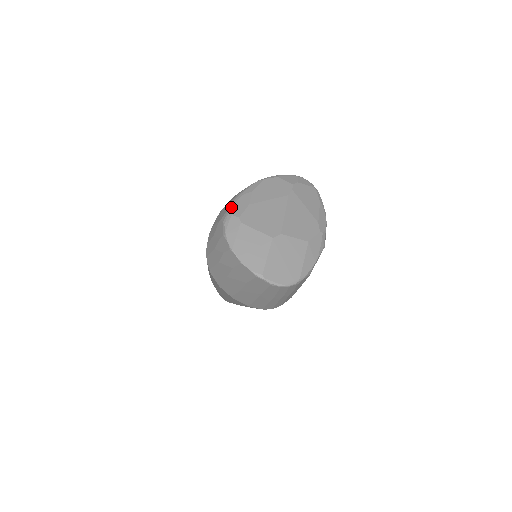
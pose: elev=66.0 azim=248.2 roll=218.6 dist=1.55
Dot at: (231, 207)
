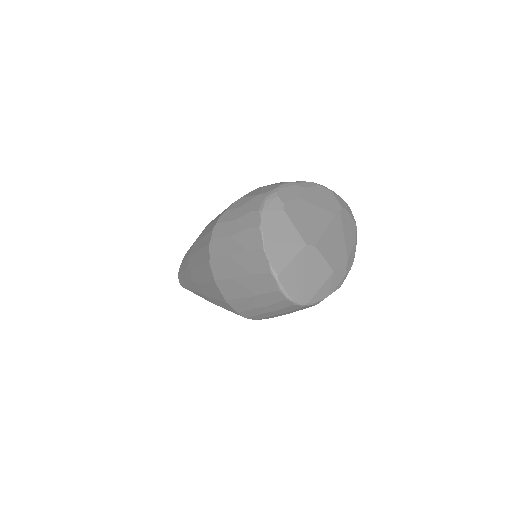
Dot at: (280, 188)
